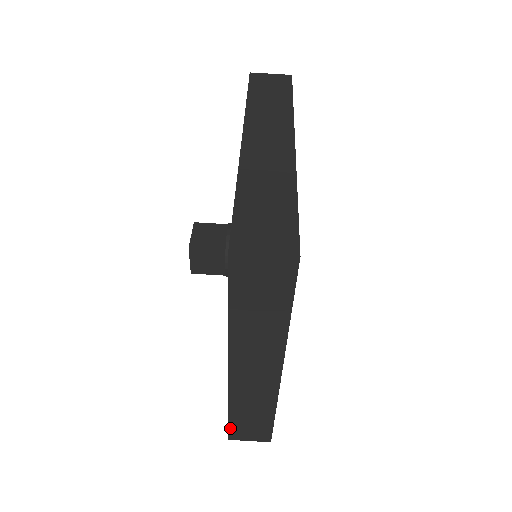
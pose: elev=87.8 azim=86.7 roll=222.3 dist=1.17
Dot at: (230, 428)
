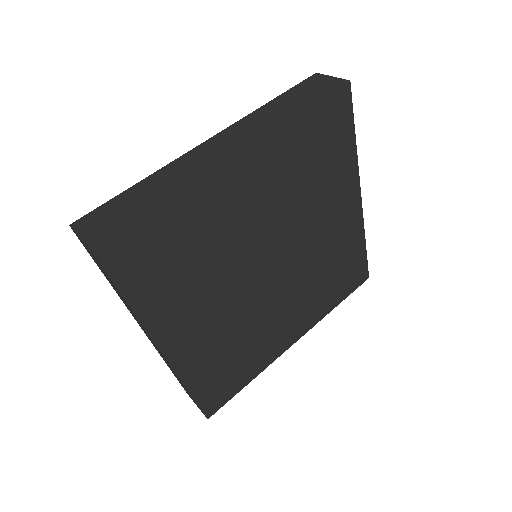
Dot at: (100, 207)
